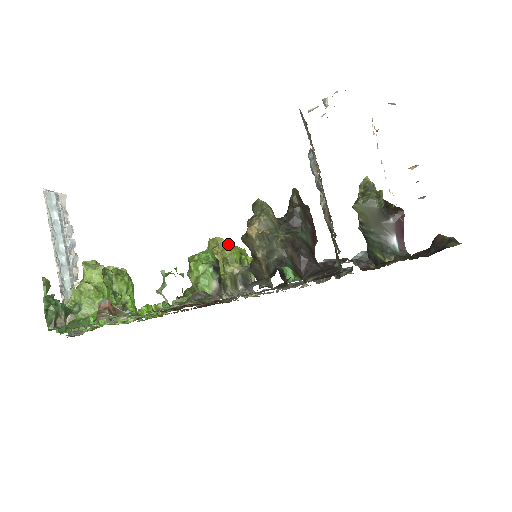
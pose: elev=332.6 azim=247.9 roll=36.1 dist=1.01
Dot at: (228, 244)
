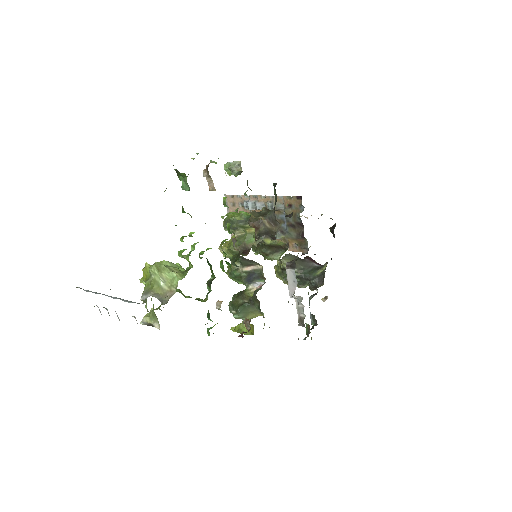
Dot at: occluded
